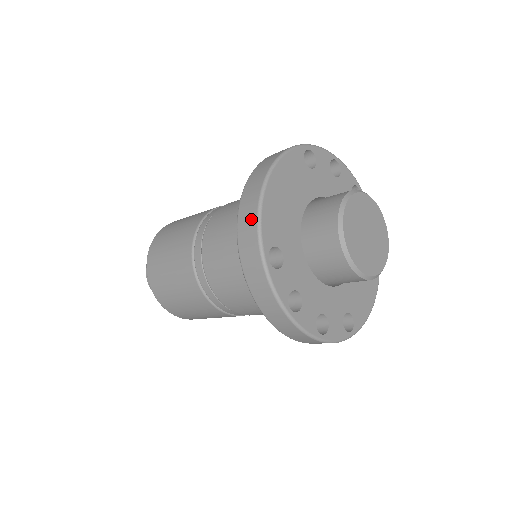
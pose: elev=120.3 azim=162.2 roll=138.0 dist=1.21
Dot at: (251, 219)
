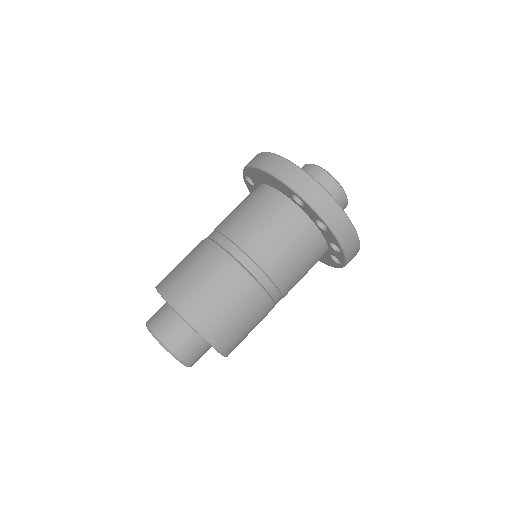
Dot at: (288, 167)
